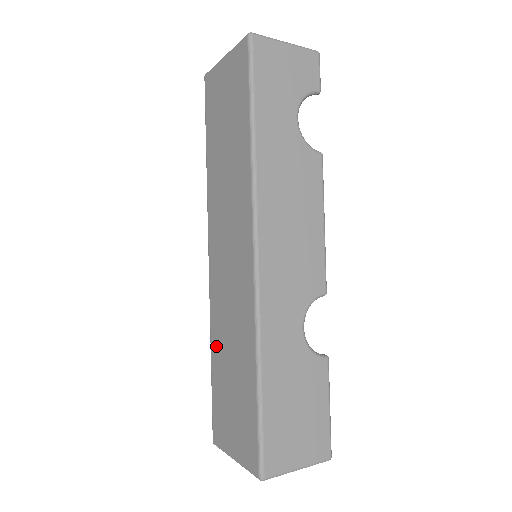
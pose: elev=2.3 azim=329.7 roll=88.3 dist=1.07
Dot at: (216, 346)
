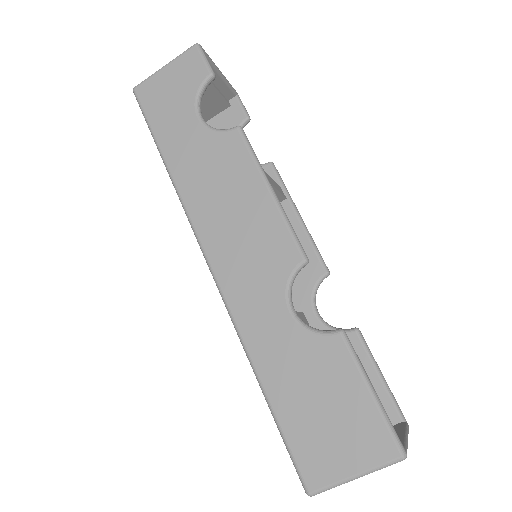
Dot at: occluded
